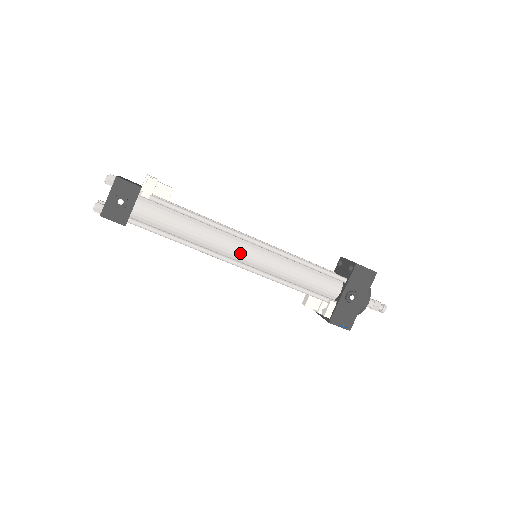
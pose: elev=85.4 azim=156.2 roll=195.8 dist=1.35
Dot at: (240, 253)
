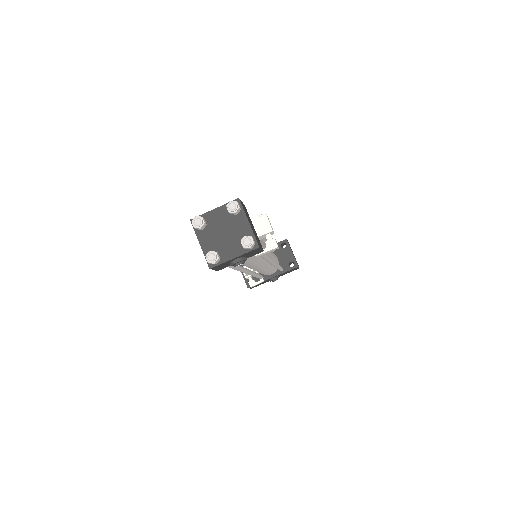
Dot at: (256, 267)
